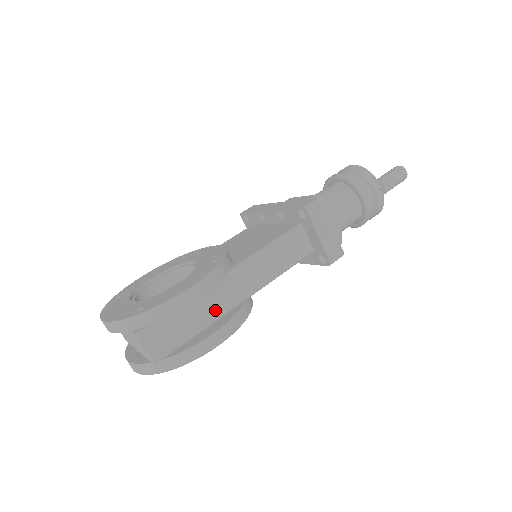
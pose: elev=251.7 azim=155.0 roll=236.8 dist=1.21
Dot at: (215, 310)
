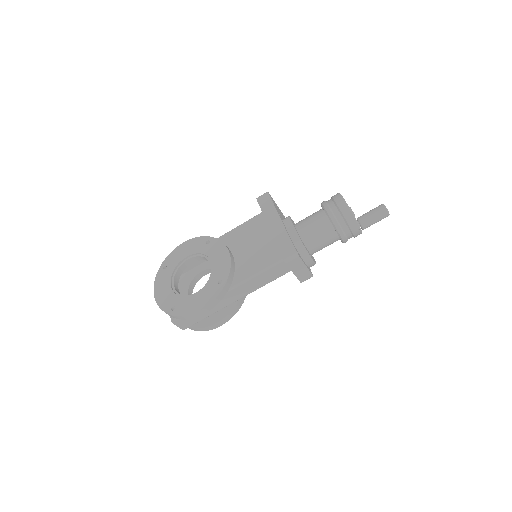
Dot at: (219, 307)
